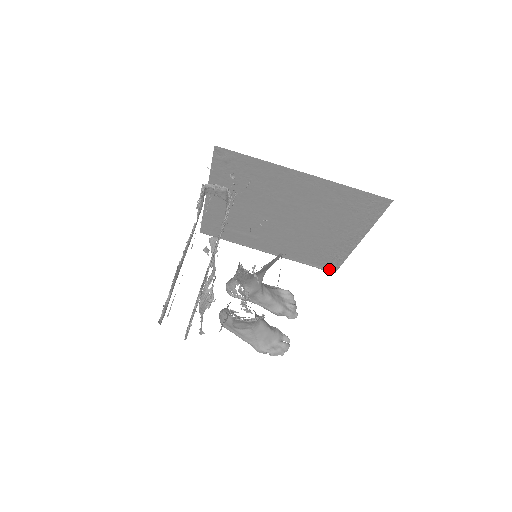
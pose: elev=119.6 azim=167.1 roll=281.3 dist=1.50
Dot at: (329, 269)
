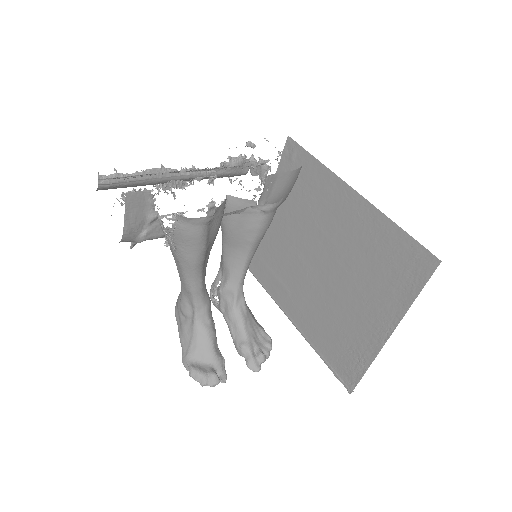
Dot at: (346, 383)
